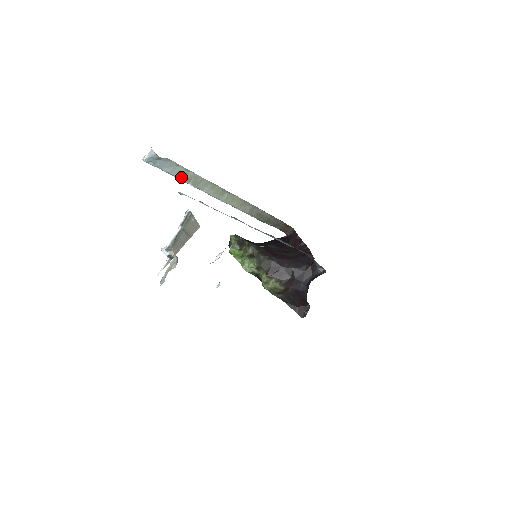
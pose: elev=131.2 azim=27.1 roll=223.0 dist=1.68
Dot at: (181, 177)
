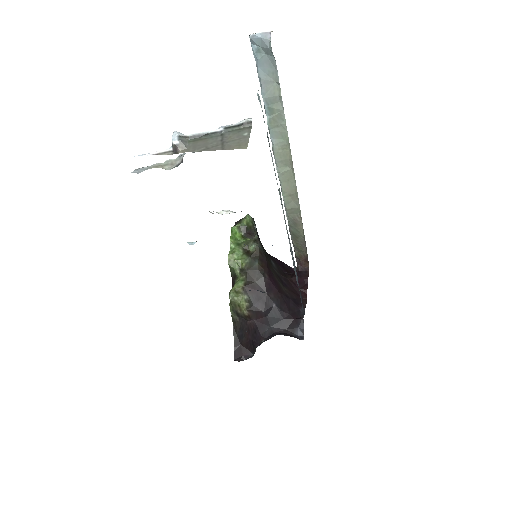
Dot at: (267, 99)
